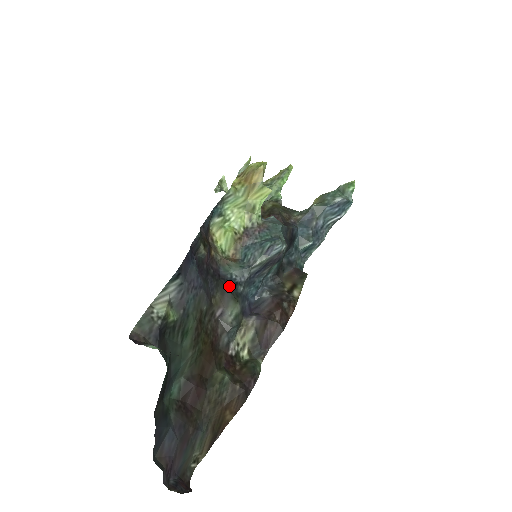
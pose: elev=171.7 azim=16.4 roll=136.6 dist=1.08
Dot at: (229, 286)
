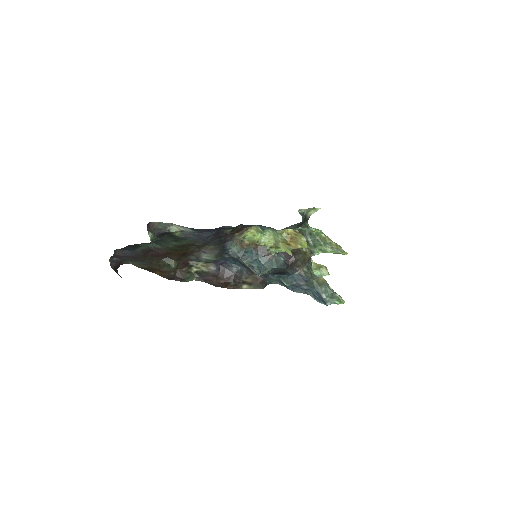
Dot at: (222, 250)
